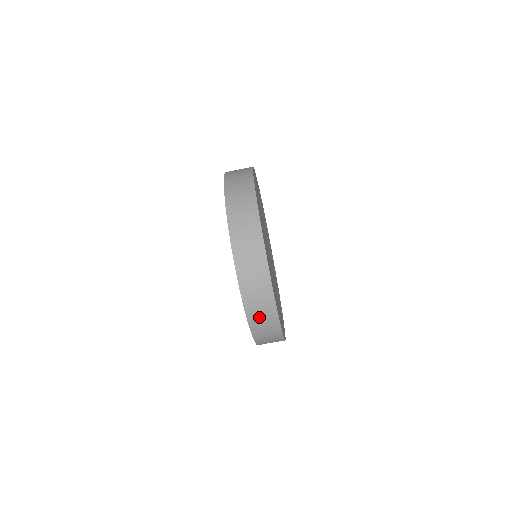
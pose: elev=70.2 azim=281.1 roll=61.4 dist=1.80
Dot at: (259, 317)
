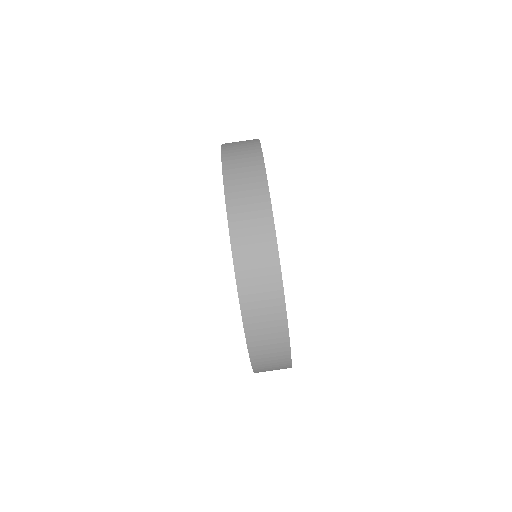
Dot at: (265, 351)
